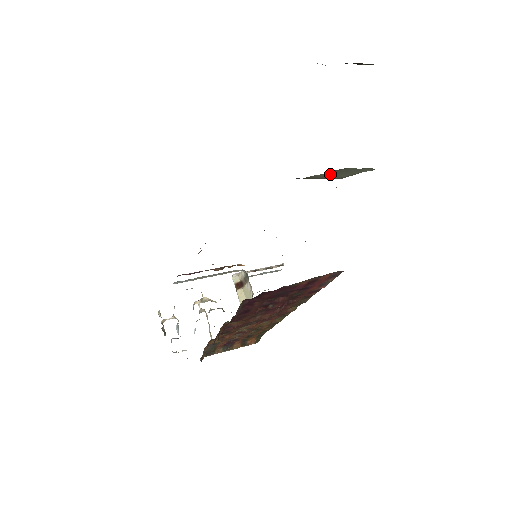
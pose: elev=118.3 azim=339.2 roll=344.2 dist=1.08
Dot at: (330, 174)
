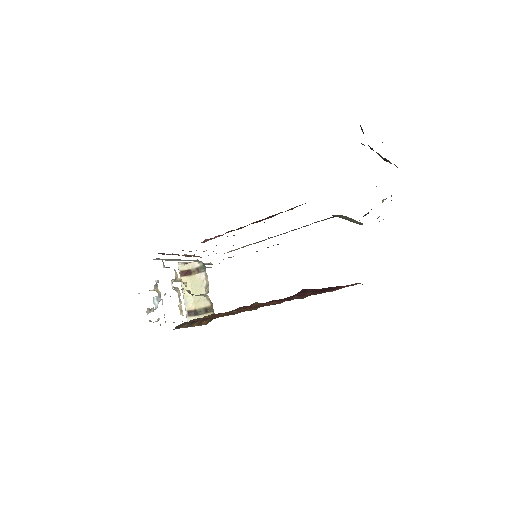
Dot at: (345, 218)
